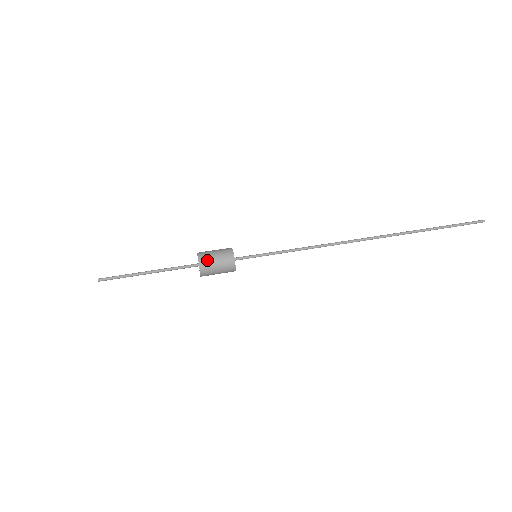
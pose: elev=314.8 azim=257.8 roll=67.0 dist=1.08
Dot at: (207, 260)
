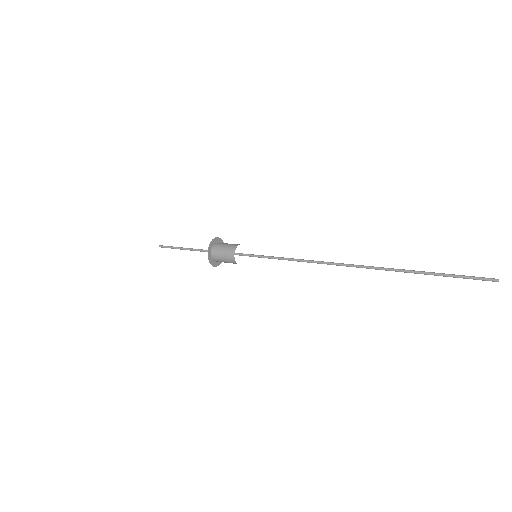
Dot at: (217, 251)
